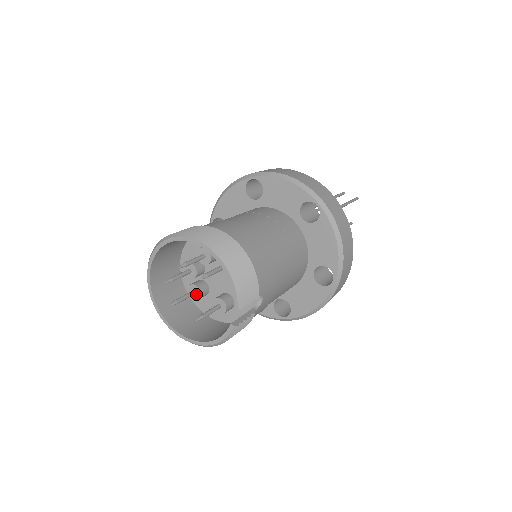
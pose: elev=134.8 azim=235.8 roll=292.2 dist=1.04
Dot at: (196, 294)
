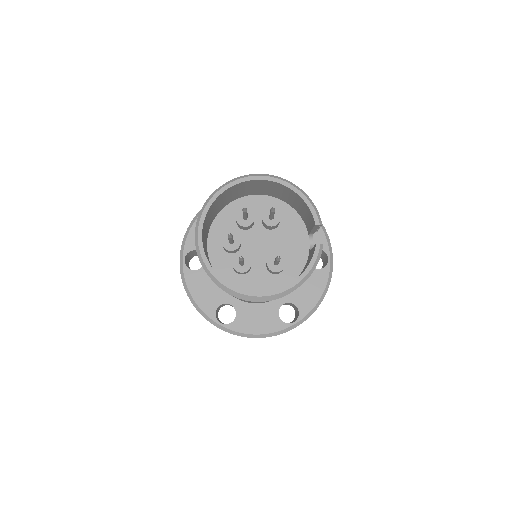
Dot at: (245, 264)
